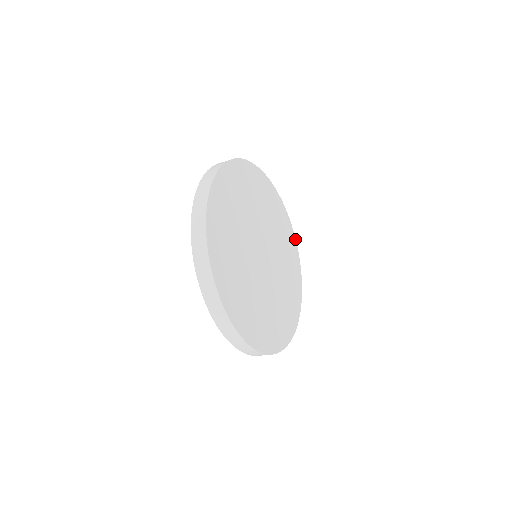
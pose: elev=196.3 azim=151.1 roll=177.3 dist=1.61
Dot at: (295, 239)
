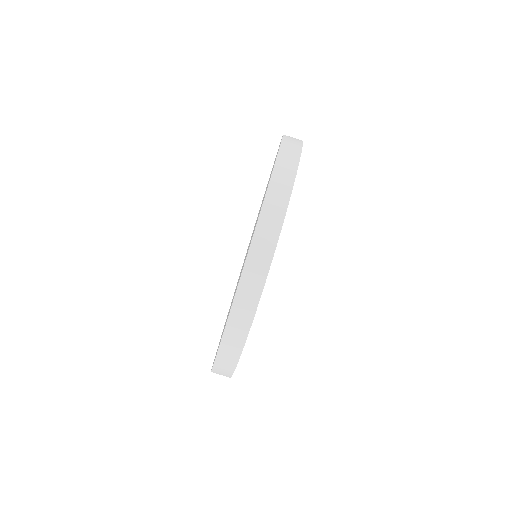
Dot at: occluded
